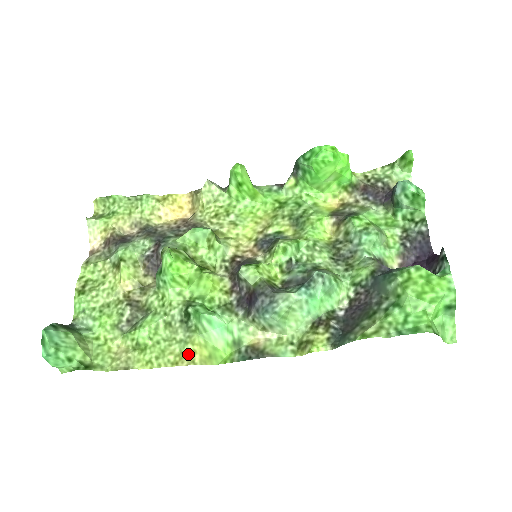
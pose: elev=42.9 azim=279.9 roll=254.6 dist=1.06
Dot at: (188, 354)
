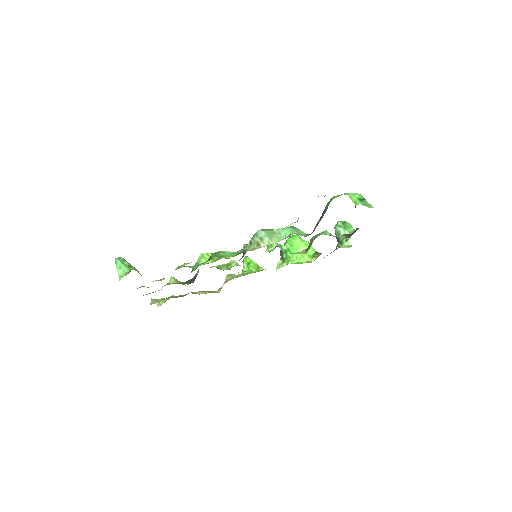
Dot at: occluded
